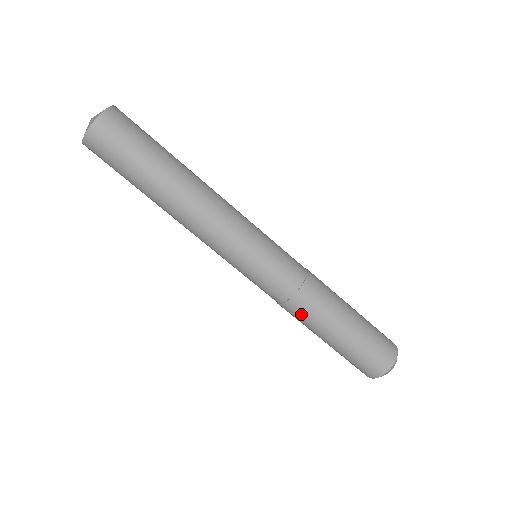
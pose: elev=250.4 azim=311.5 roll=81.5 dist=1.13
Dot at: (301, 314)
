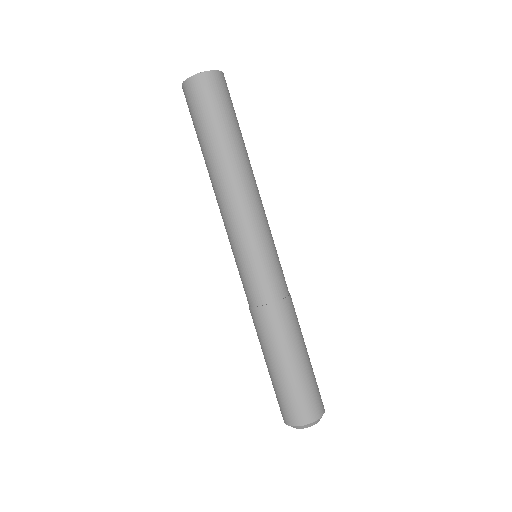
Dot at: (280, 321)
